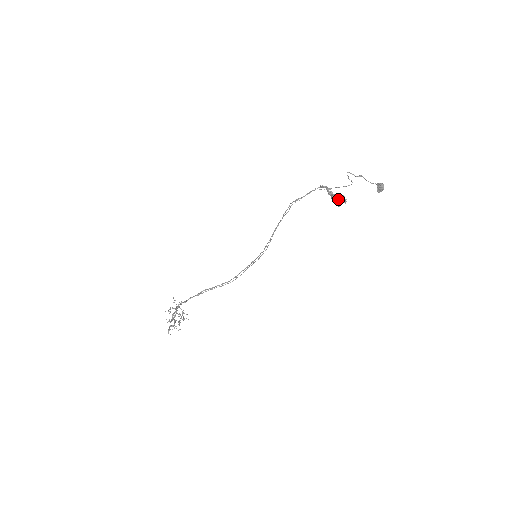
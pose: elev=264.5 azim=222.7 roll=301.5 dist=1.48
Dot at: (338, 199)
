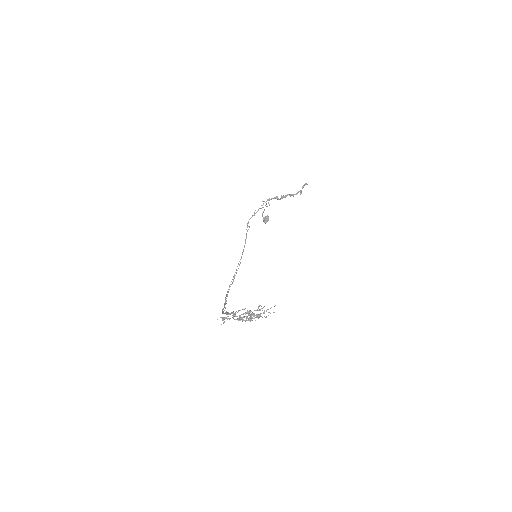
Dot at: (303, 187)
